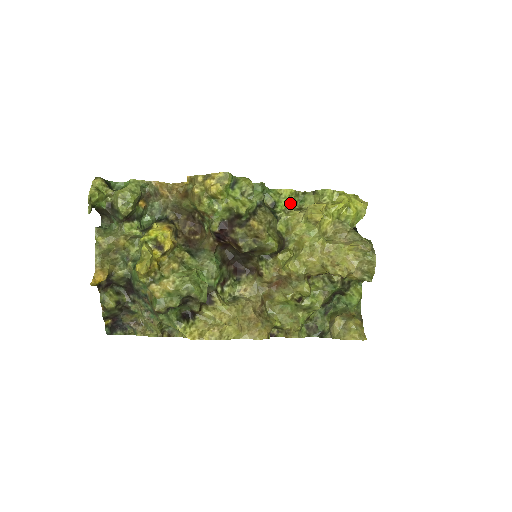
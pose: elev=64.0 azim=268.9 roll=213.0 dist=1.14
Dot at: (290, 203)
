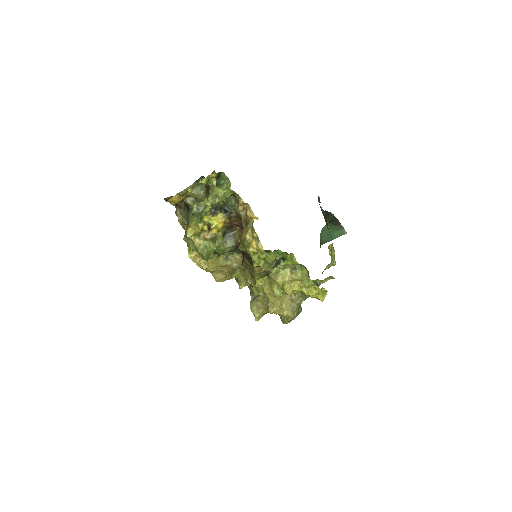
Dot at: occluded
